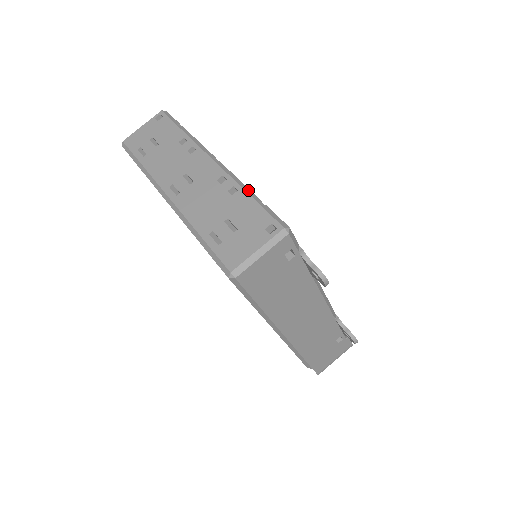
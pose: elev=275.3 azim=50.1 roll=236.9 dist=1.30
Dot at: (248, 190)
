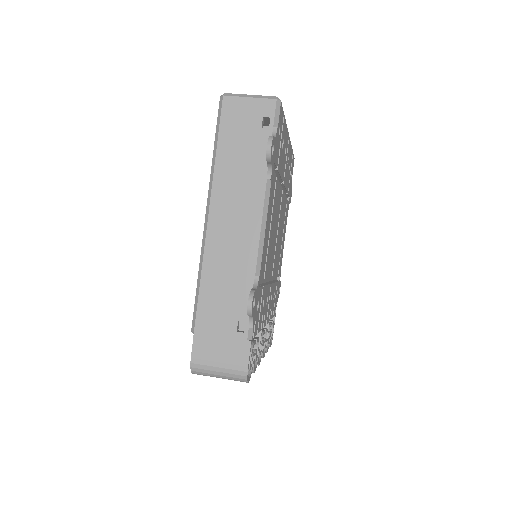
Dot at: occluded
